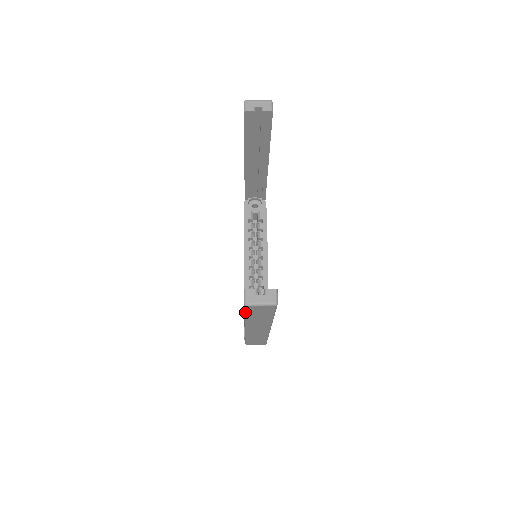
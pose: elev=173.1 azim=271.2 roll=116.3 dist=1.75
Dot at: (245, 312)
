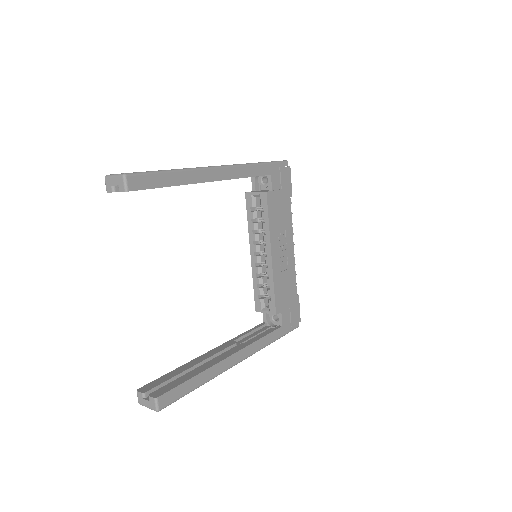
Dot at: occluded
